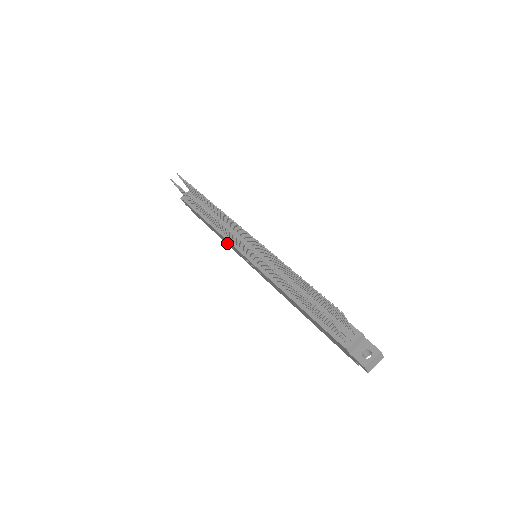
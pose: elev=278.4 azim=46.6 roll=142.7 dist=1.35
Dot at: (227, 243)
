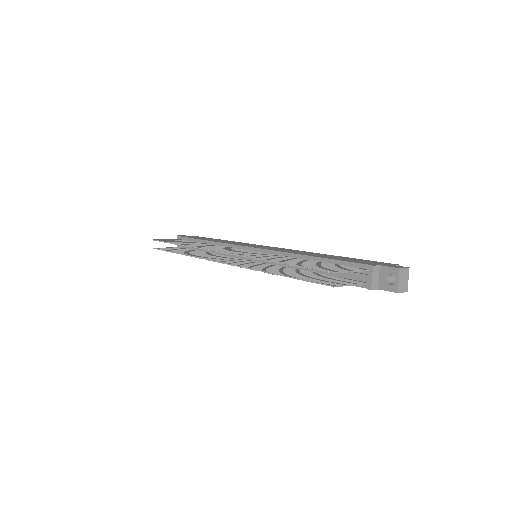
Dot at: occluded
